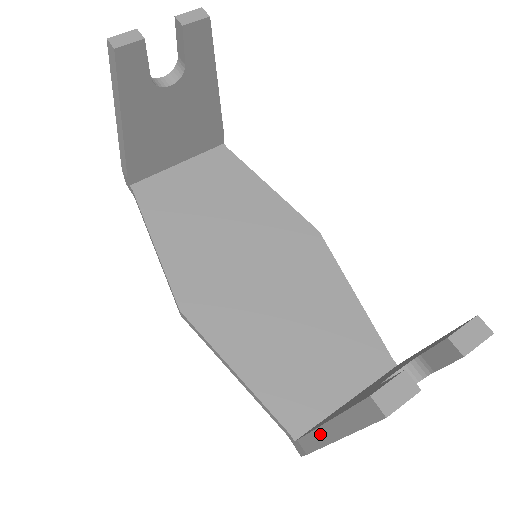
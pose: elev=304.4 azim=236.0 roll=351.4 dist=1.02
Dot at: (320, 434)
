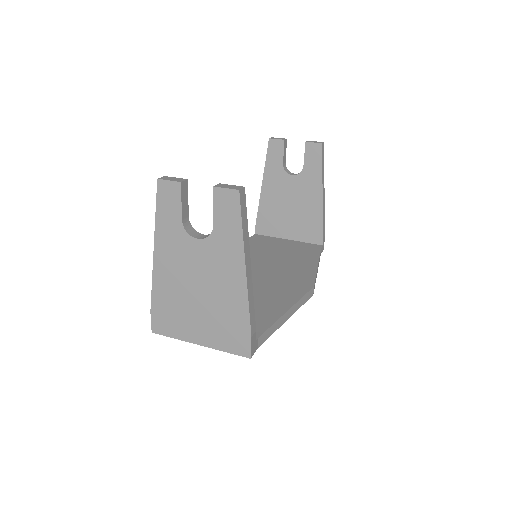
Dot at: occluded
